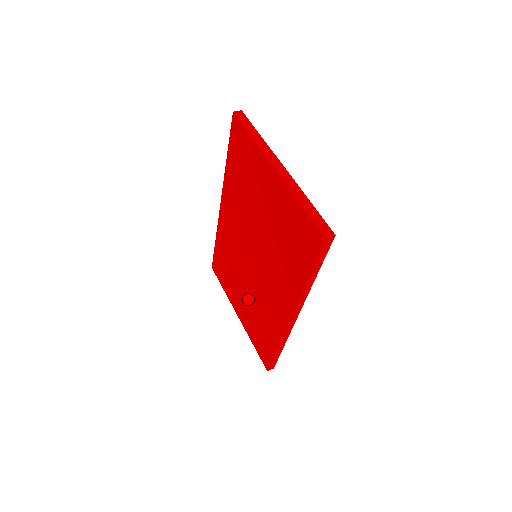
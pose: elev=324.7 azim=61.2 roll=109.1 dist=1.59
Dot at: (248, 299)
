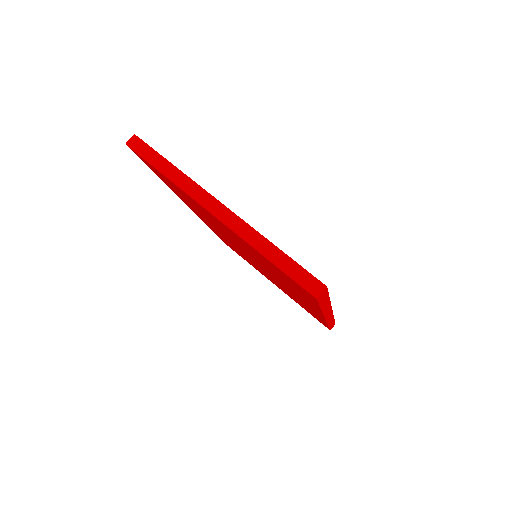
Dot at: occluded
